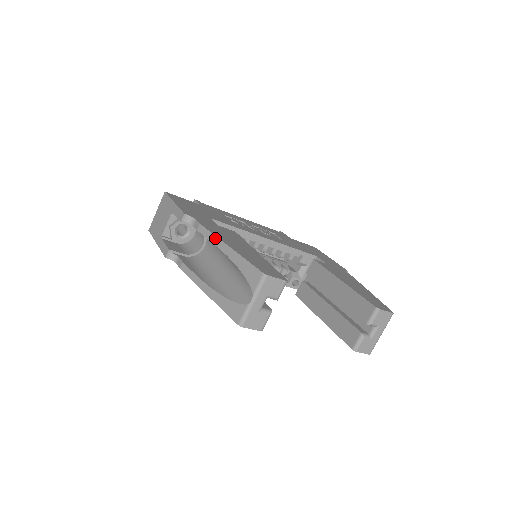
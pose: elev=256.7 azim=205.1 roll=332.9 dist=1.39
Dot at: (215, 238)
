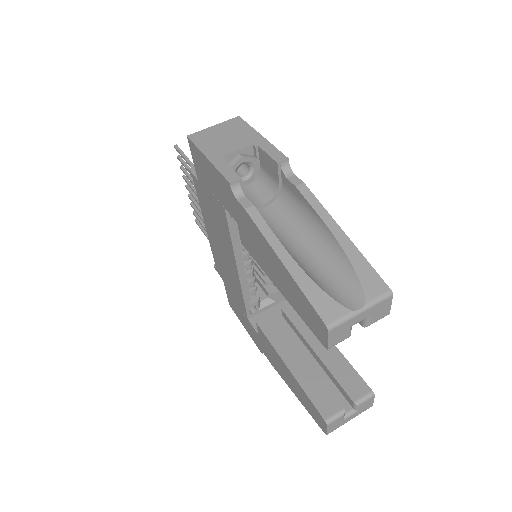
Dot at: (325, 211)
